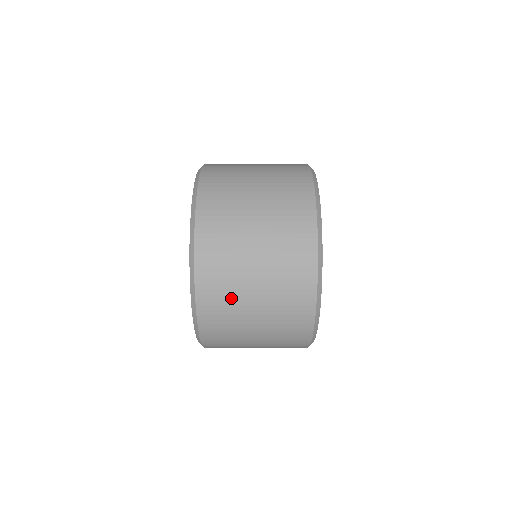
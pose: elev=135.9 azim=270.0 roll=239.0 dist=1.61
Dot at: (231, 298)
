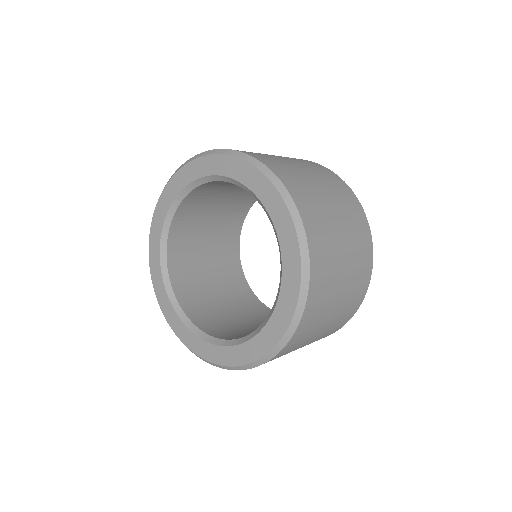
Dot at: (331, 266)
